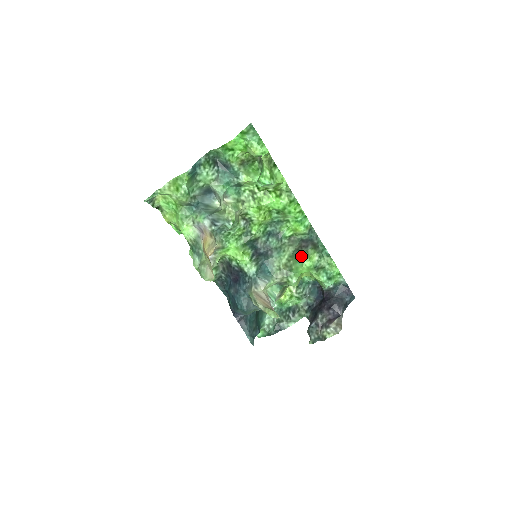
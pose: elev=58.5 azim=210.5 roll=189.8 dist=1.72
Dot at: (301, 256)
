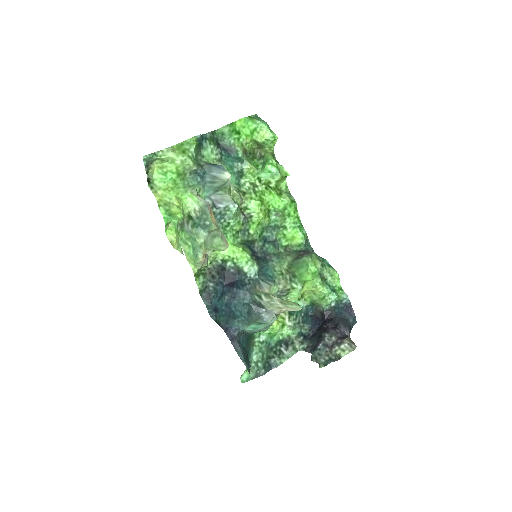
Dot at: (304, 261)
